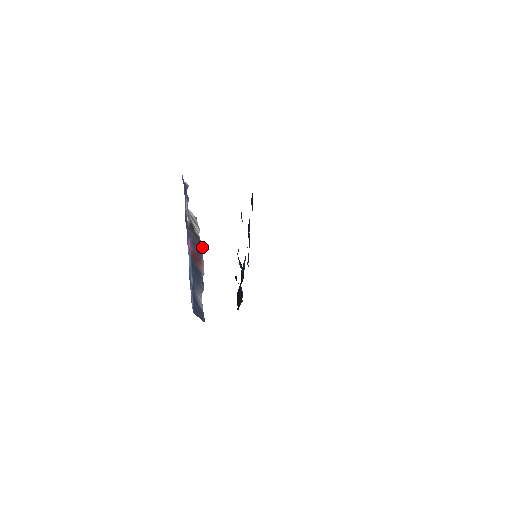
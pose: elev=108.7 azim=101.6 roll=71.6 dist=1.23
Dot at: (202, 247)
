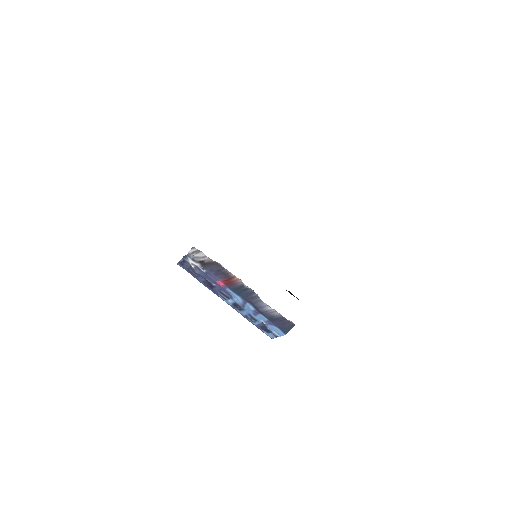
Dot at: (219, 265)
